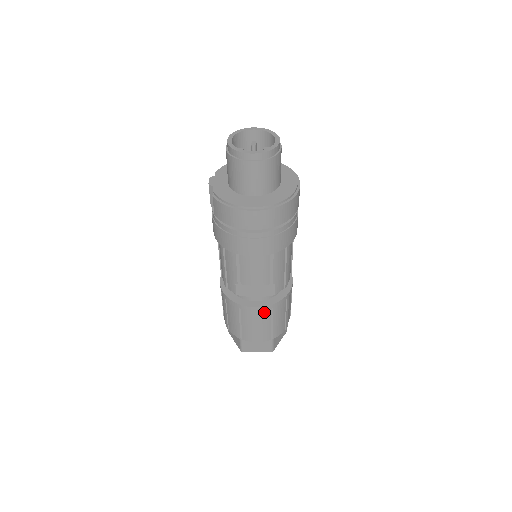
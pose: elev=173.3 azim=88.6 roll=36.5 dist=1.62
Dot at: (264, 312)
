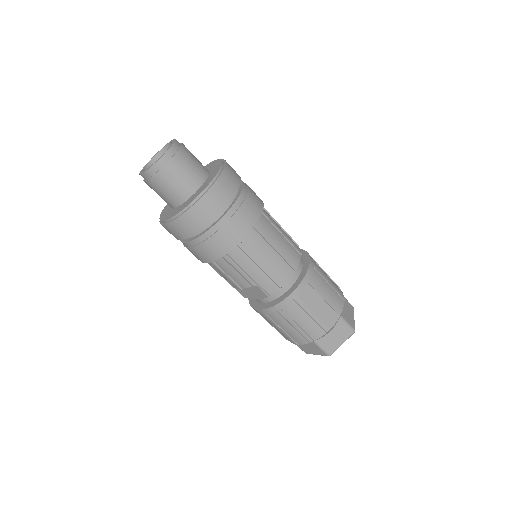
Dot at: (272, 314)
